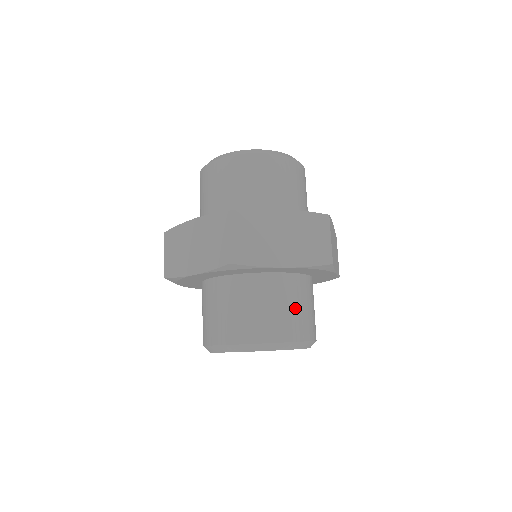
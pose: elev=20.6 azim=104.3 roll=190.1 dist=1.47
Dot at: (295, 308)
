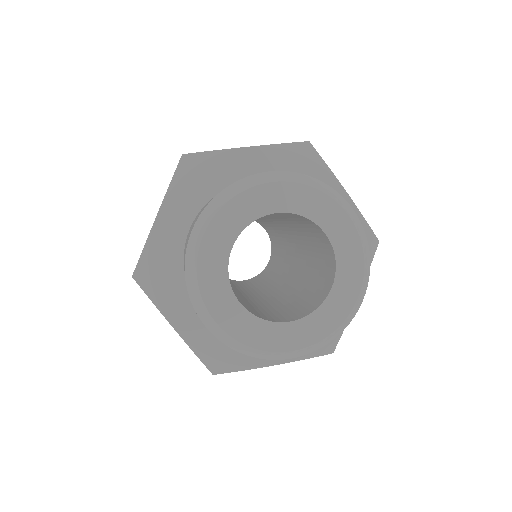
Dot at: occluded
